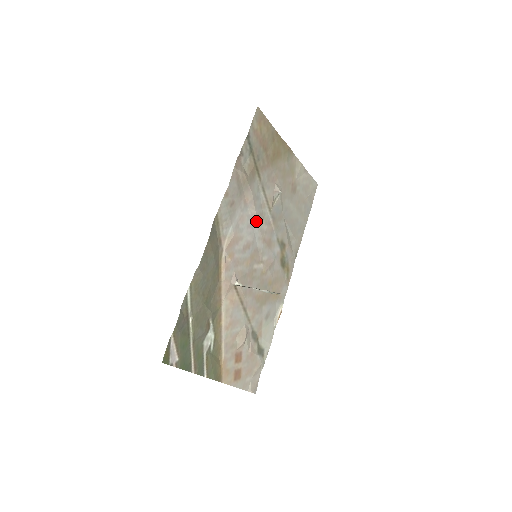
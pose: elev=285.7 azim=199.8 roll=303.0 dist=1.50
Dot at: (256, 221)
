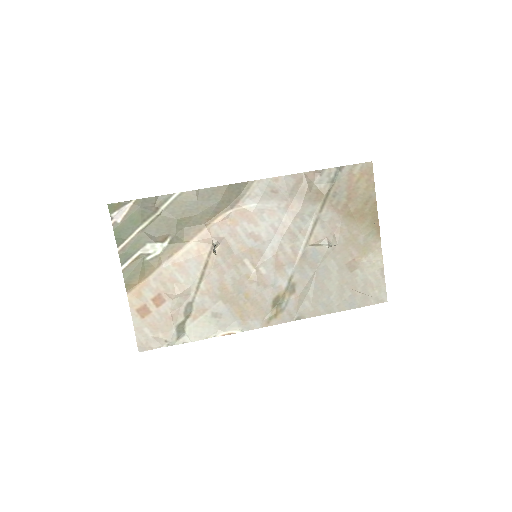
Dot at: (284, 232)
